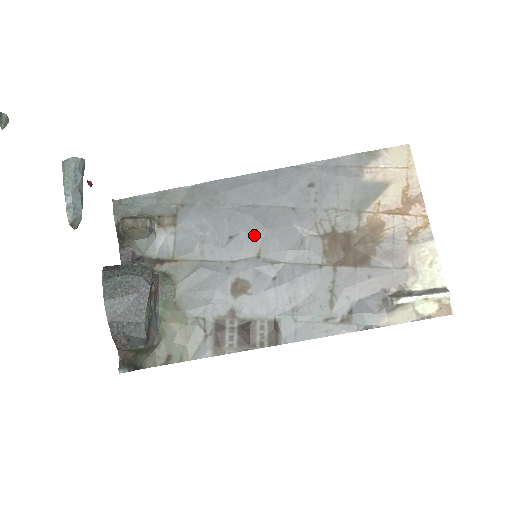
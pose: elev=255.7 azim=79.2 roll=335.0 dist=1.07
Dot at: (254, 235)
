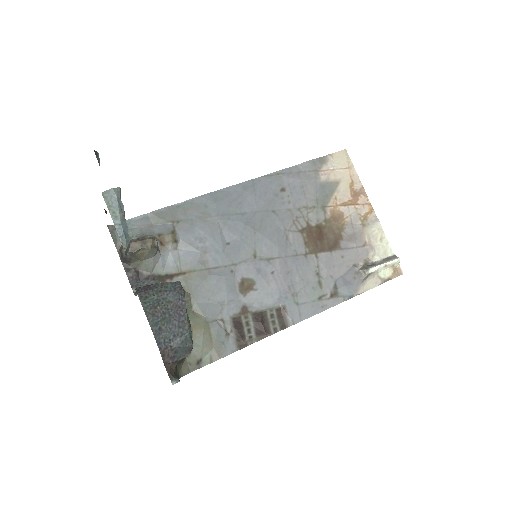
Dot at: (248, 239)
